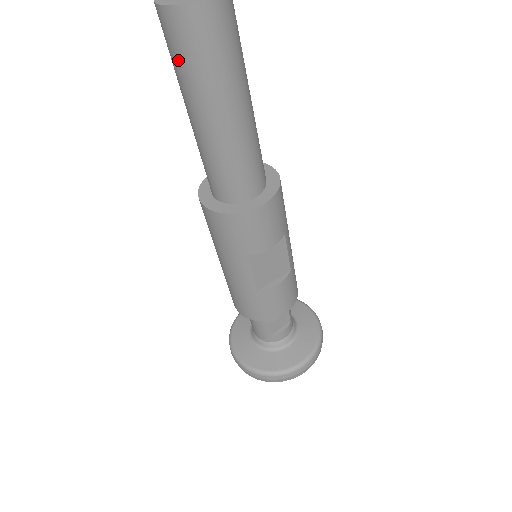
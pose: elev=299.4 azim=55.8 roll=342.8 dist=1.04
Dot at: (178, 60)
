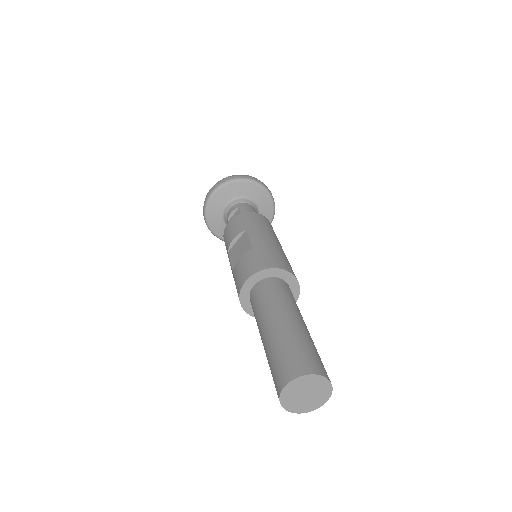
Dot at: occluded
